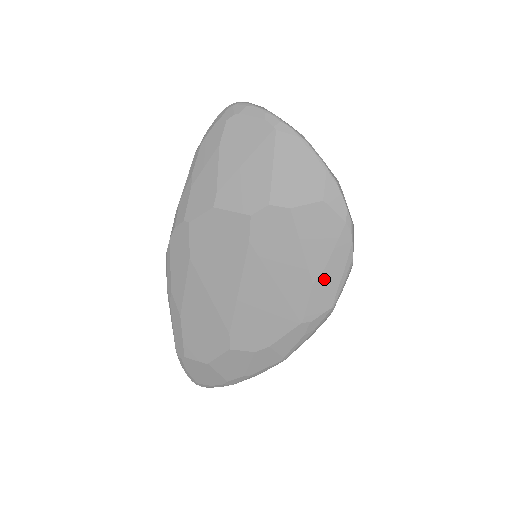
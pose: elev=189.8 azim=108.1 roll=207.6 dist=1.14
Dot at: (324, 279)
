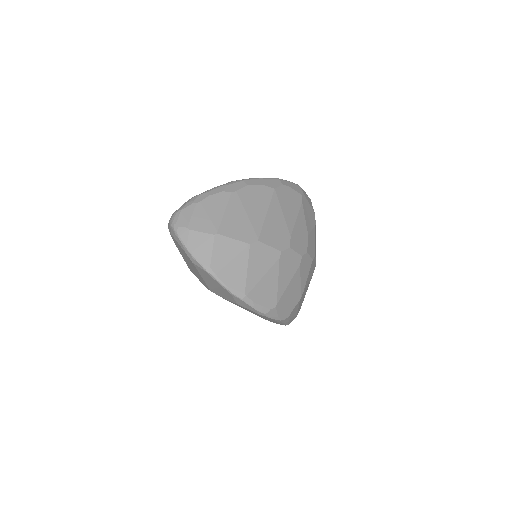
Dot at: occluded
